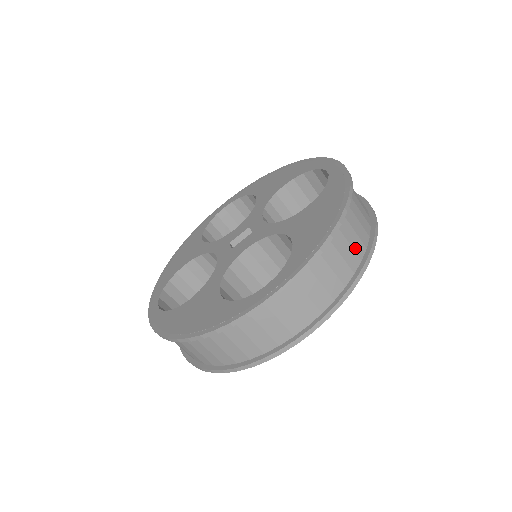
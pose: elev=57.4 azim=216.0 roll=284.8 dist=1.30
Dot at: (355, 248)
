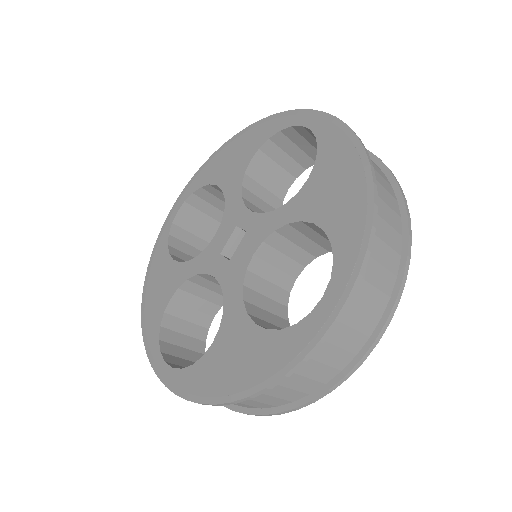
Dot at: (391, 206)
